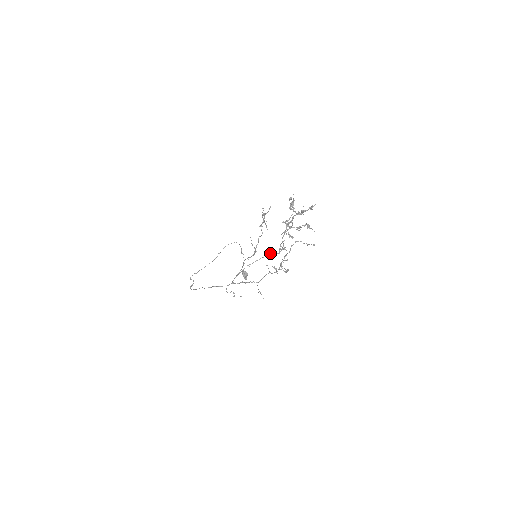
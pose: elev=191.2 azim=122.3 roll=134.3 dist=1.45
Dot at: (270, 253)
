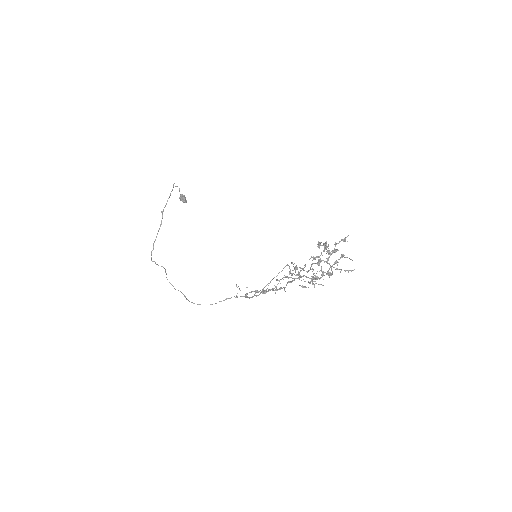
Dot at: occluded
